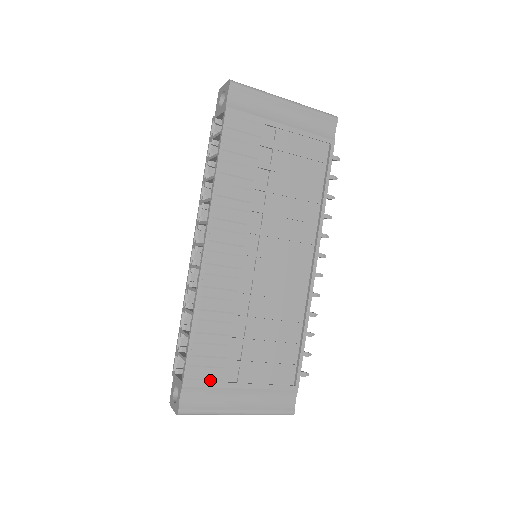
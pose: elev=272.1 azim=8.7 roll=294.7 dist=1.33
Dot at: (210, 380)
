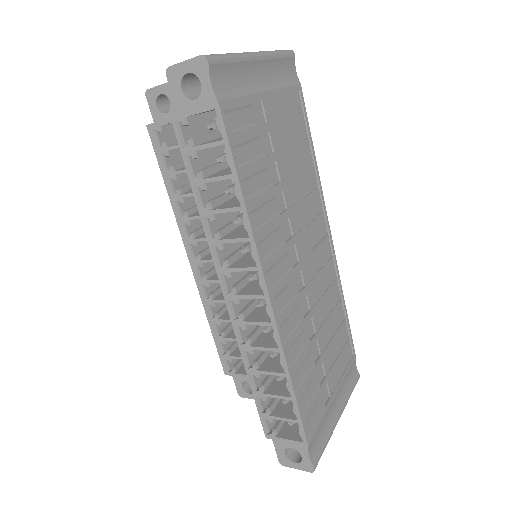
Dot at: (319, 417)
